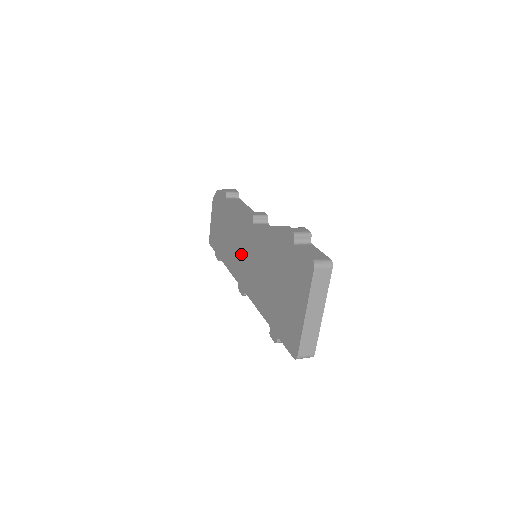
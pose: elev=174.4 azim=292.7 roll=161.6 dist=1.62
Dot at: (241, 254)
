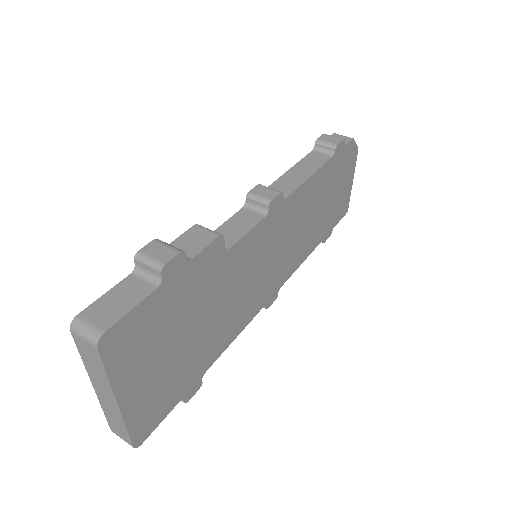
Dot at: occluded
